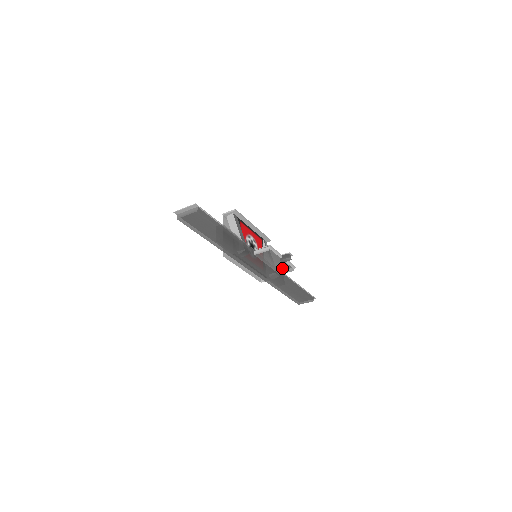
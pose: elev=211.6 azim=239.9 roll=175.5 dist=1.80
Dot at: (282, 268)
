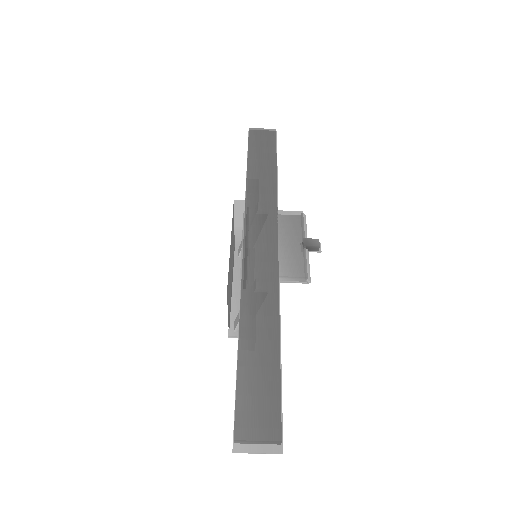
Dot at: (293, 260)
